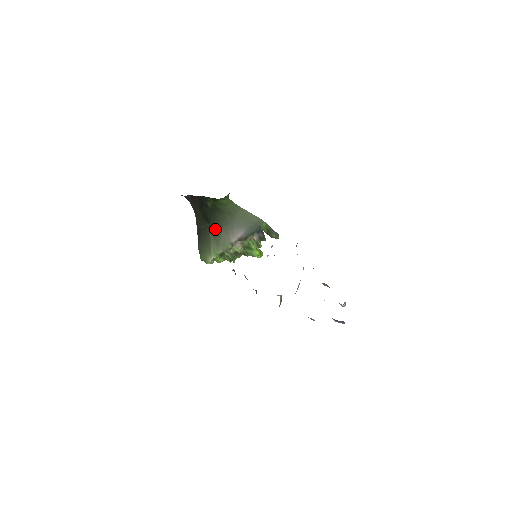
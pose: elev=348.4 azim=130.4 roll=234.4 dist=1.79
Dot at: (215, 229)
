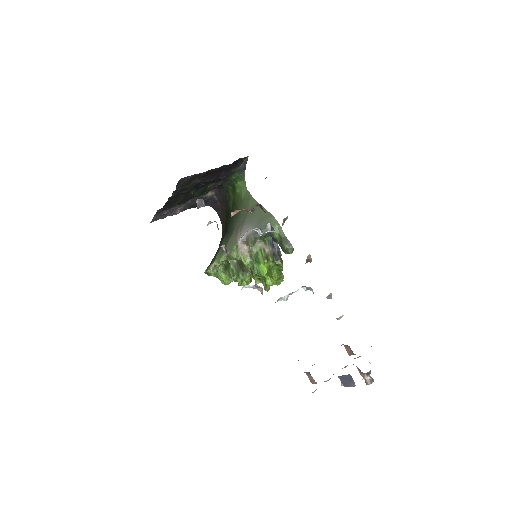
Dot at: (229, 234)
